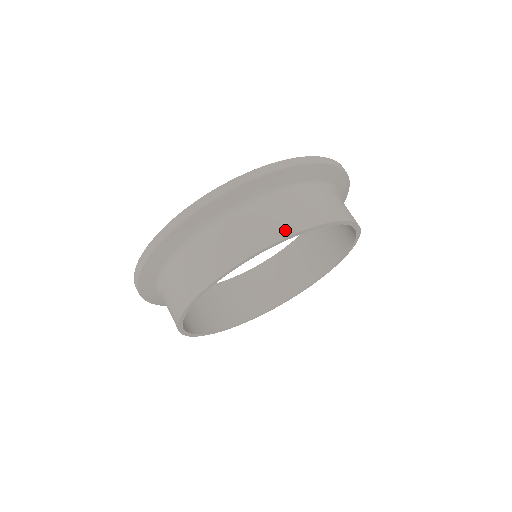
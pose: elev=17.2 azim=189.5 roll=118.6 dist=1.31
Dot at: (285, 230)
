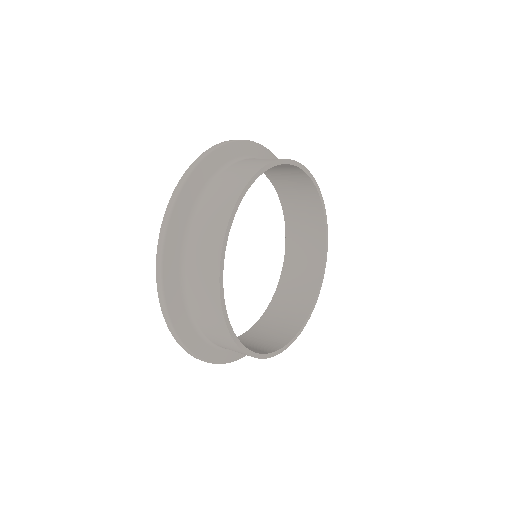
Dot at: (237, 190)
